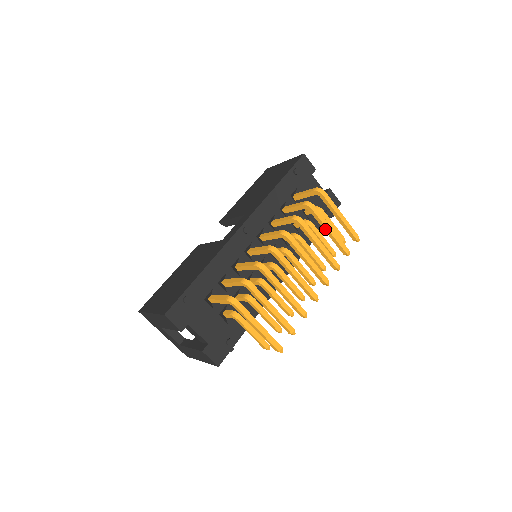
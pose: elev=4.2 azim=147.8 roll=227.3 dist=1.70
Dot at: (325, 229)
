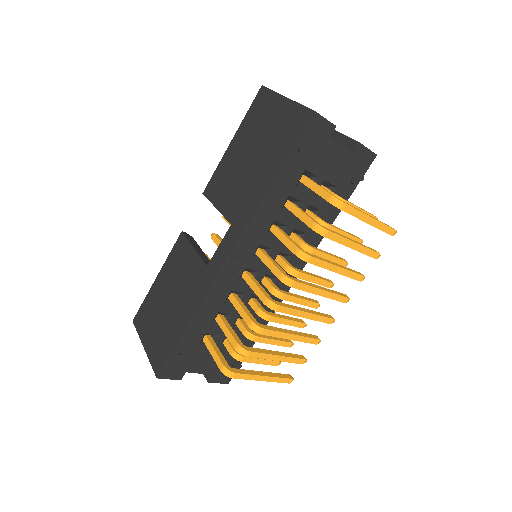
Dot at: (345, 245)
